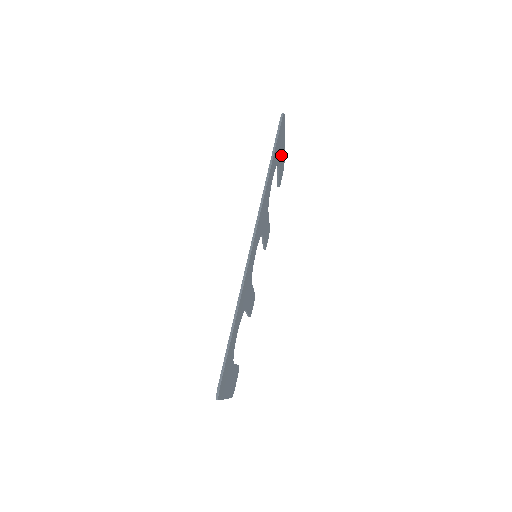
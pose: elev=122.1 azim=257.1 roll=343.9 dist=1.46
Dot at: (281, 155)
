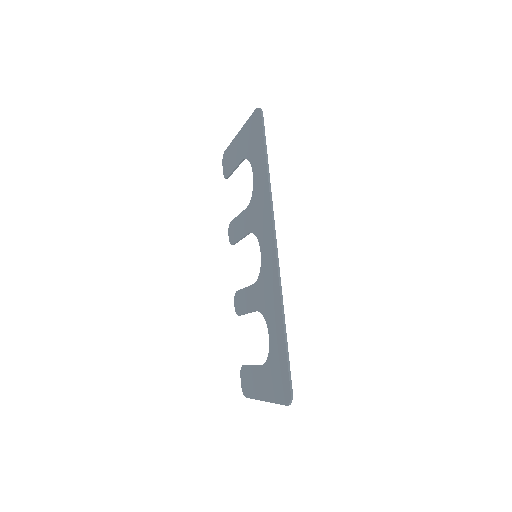
Dot at: occluded
